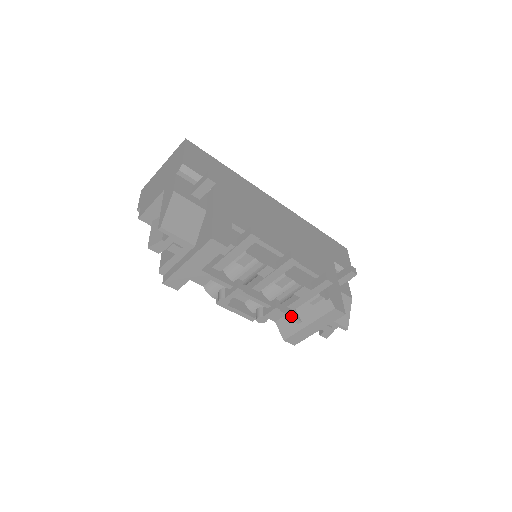
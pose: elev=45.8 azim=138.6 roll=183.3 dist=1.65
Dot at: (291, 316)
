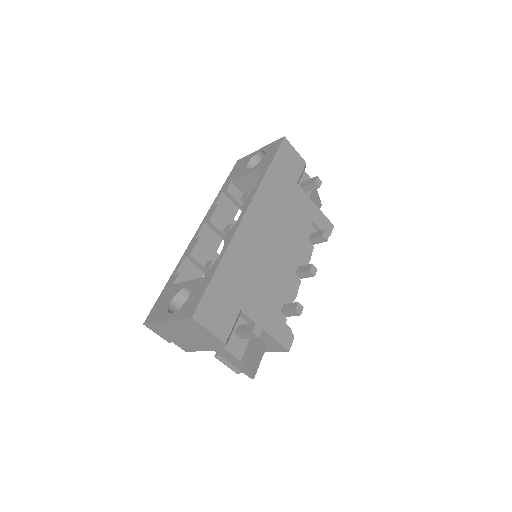
Dot at: occluded
